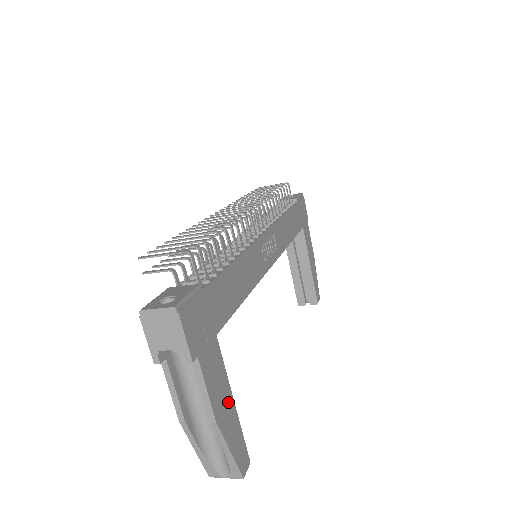
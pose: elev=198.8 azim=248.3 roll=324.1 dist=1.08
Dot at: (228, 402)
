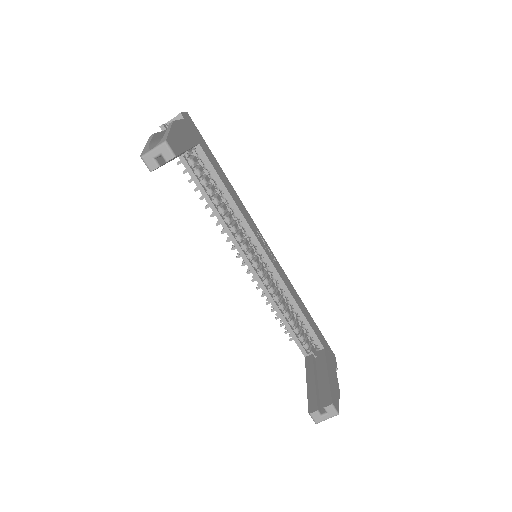
Dot at: (185, 141)
